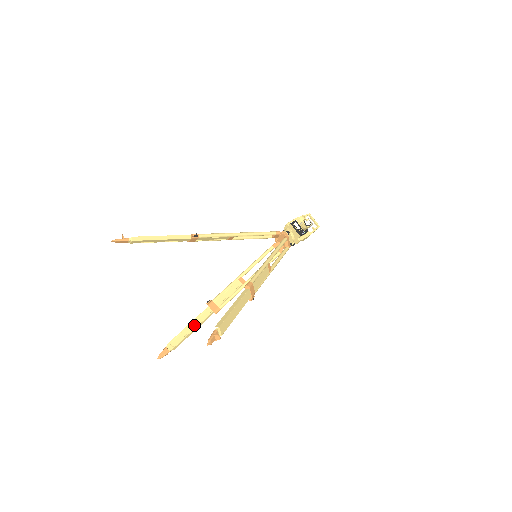
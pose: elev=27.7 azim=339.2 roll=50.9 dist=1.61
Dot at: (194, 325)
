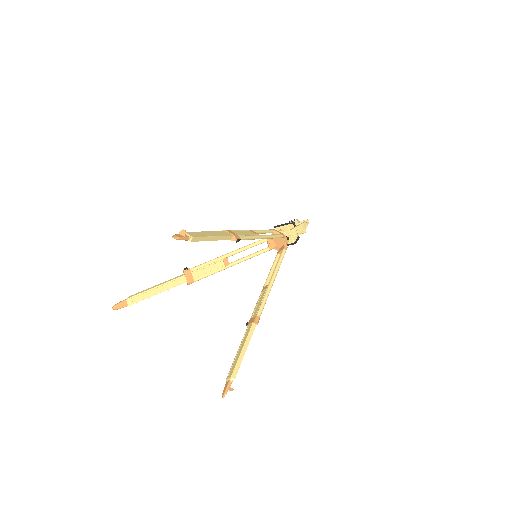
Dot at: (242, 345)
